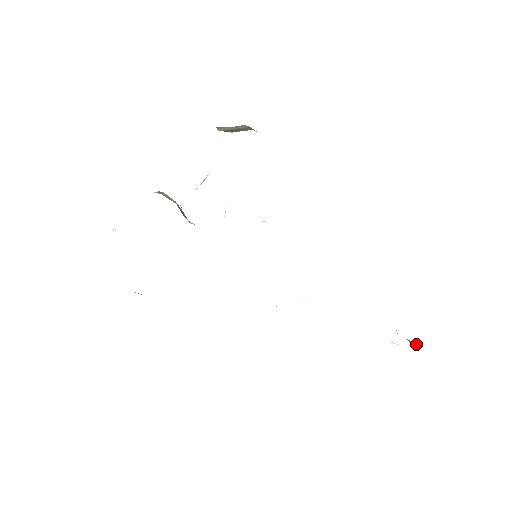
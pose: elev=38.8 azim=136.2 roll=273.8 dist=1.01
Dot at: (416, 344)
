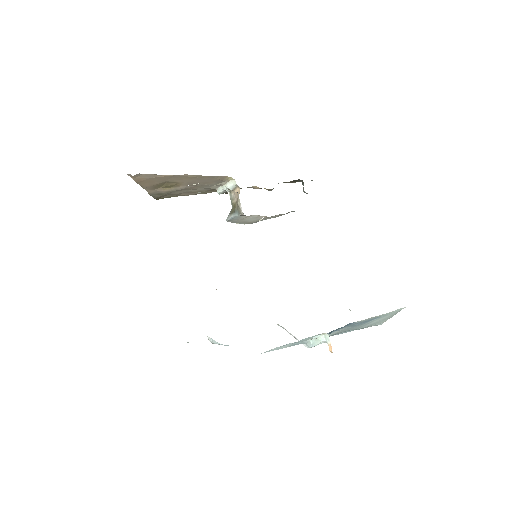
Dot at: occluded
